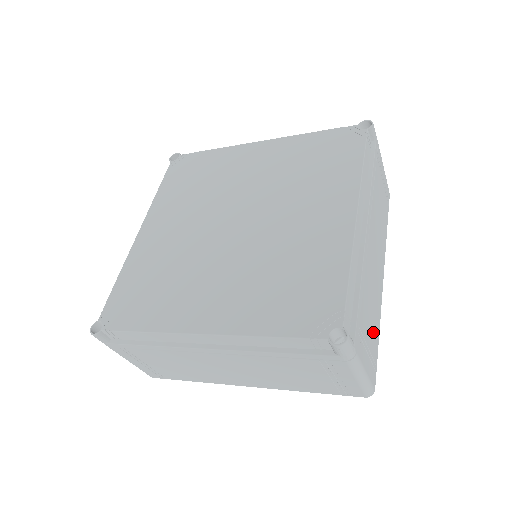
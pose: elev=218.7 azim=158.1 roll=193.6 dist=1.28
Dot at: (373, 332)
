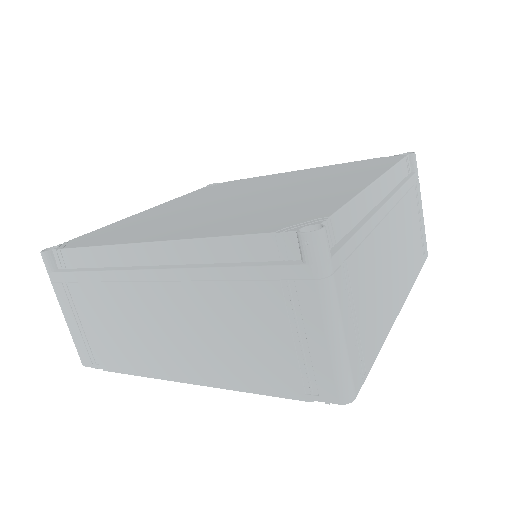
Dot at: (370, 322)
